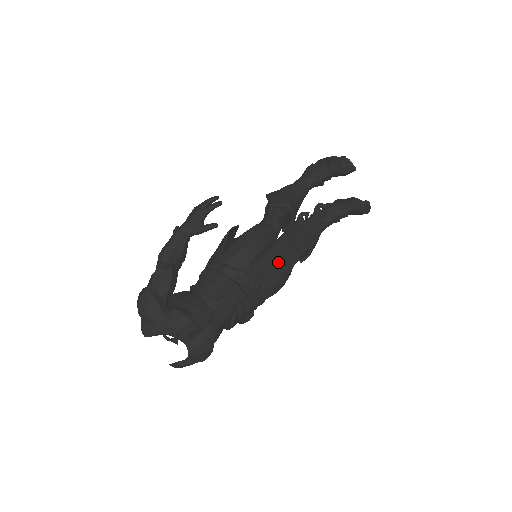
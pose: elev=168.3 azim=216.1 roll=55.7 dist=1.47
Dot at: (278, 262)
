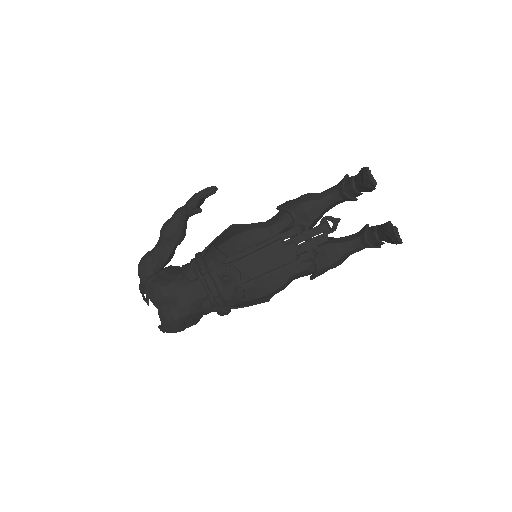
Dot at: (258, 264)
